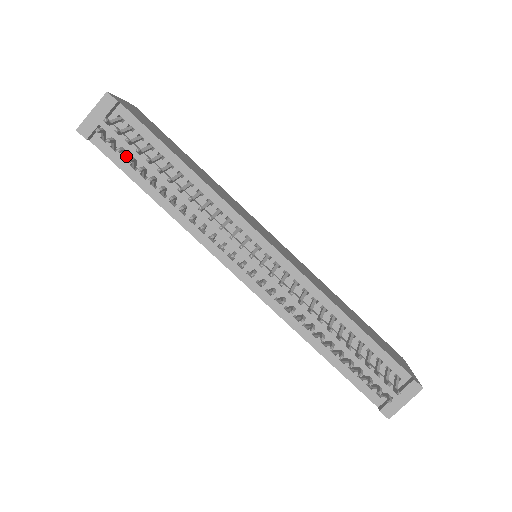
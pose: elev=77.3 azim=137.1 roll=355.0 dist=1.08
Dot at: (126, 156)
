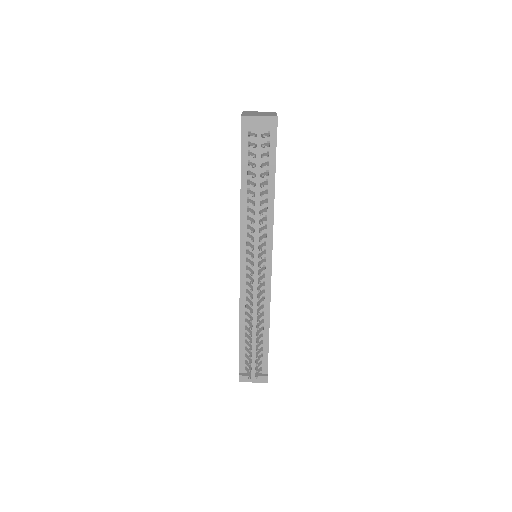
Dot at: (251, 154)
